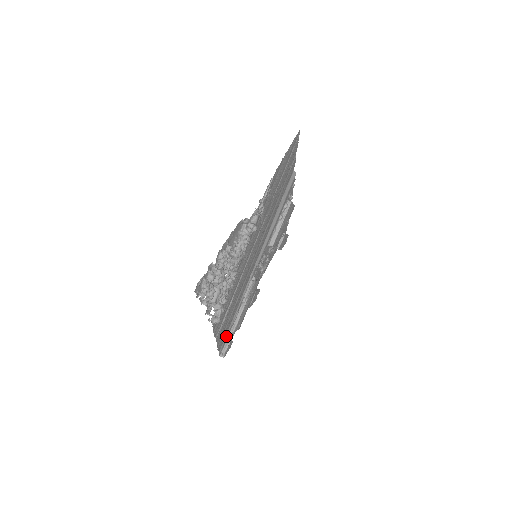
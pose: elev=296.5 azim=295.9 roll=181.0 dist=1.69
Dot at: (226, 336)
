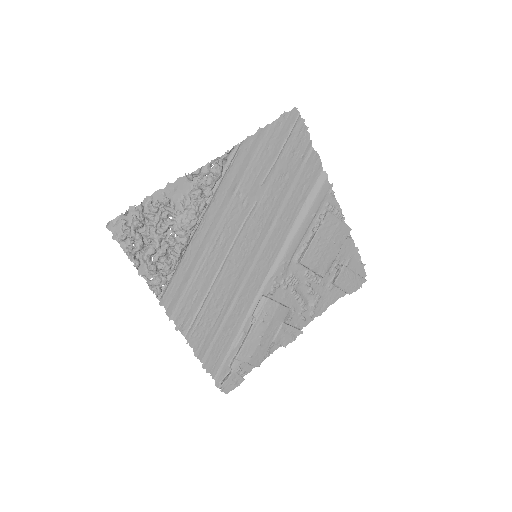
Dot at: (225, 360)
